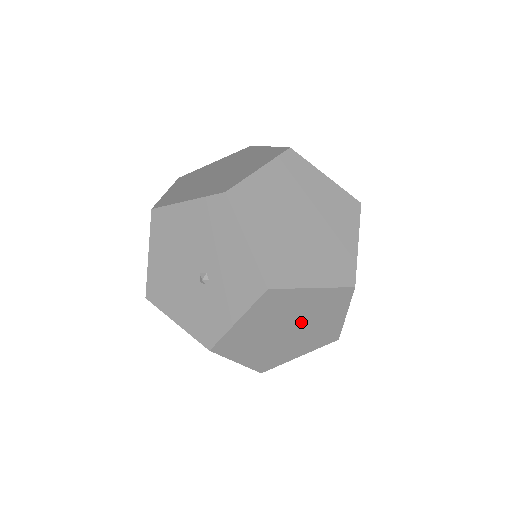
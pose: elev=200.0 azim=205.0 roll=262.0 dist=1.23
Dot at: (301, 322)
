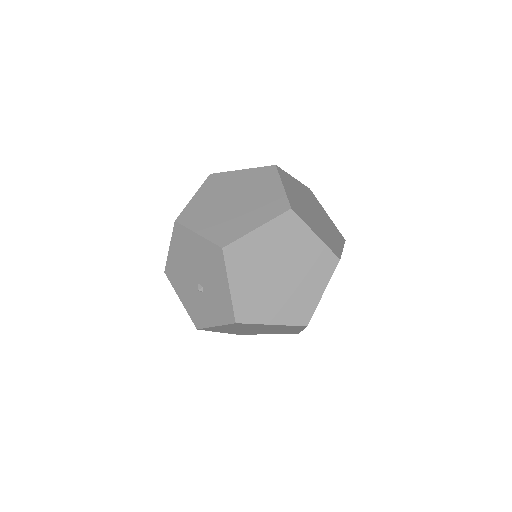
Dot at: (266, 329)
